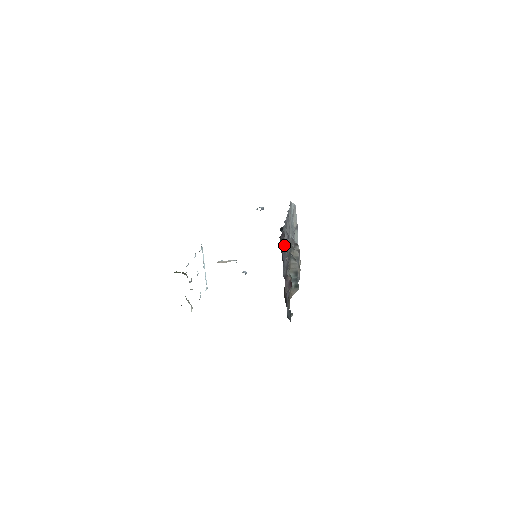
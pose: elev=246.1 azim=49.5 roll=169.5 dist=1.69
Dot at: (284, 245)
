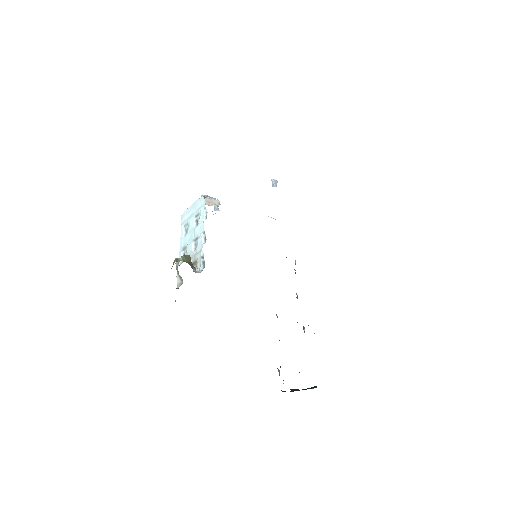
Dot at: occluded
